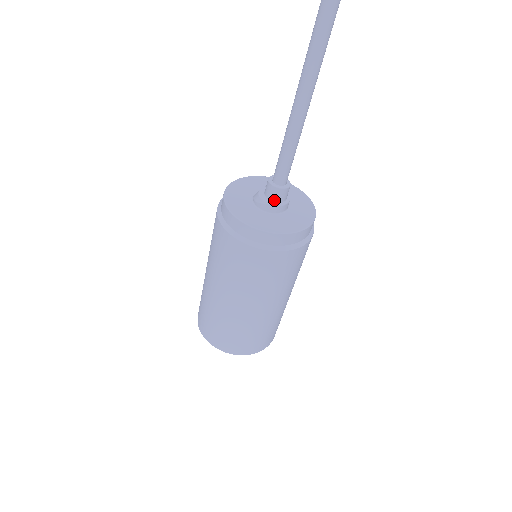
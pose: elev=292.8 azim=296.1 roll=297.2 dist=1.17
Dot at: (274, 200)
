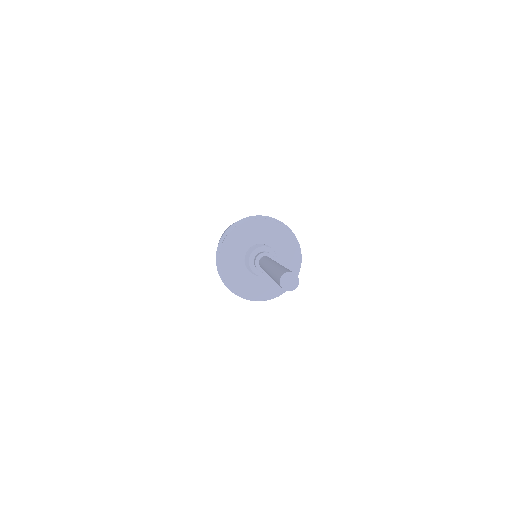
Dot at: occluded
